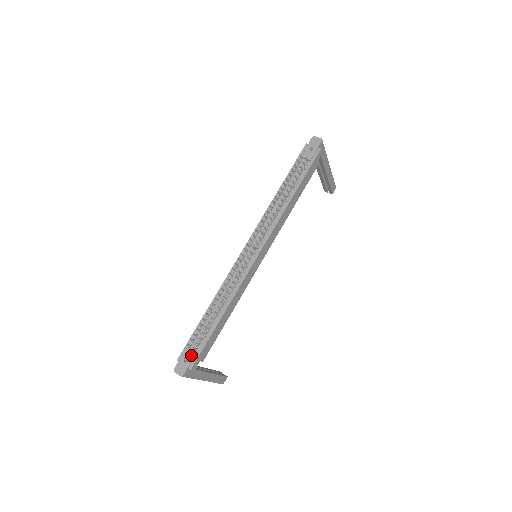
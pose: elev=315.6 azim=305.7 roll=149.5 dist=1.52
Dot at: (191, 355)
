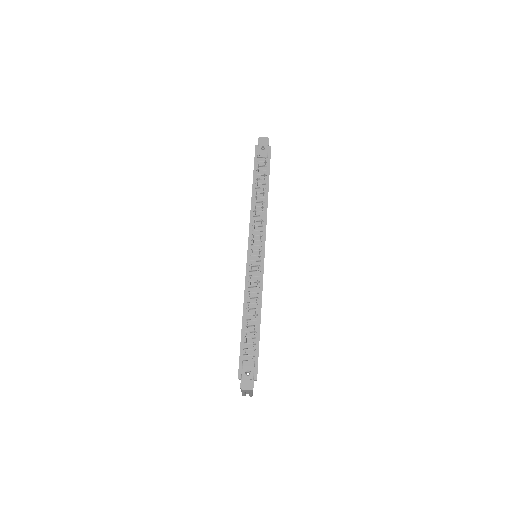
Dot at: (251, 366)
